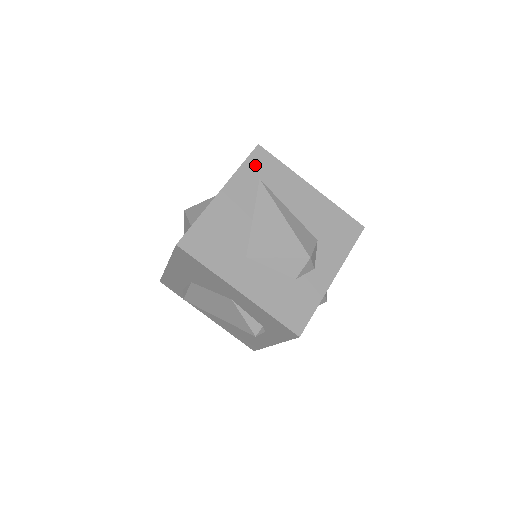
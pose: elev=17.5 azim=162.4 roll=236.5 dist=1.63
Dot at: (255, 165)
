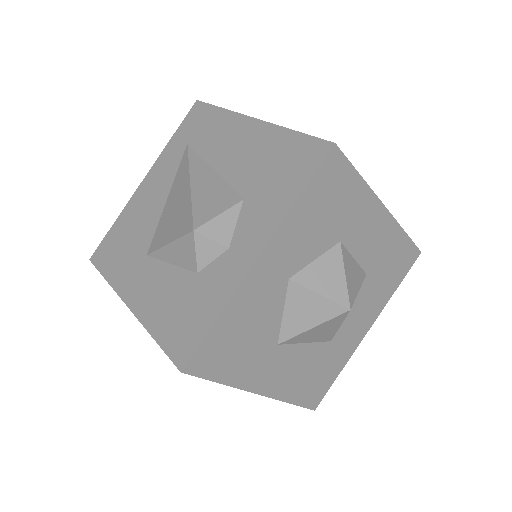
Dot at: (187, 129)
